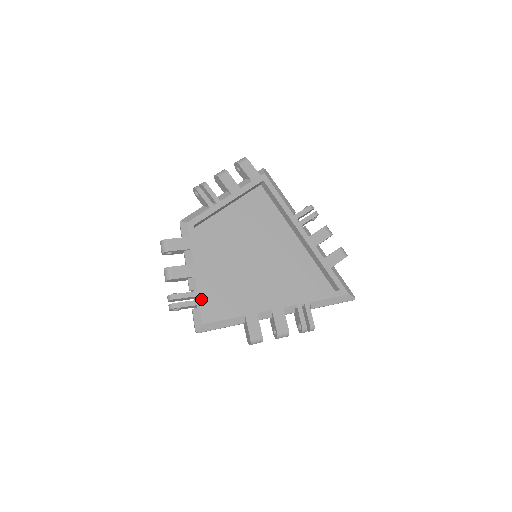
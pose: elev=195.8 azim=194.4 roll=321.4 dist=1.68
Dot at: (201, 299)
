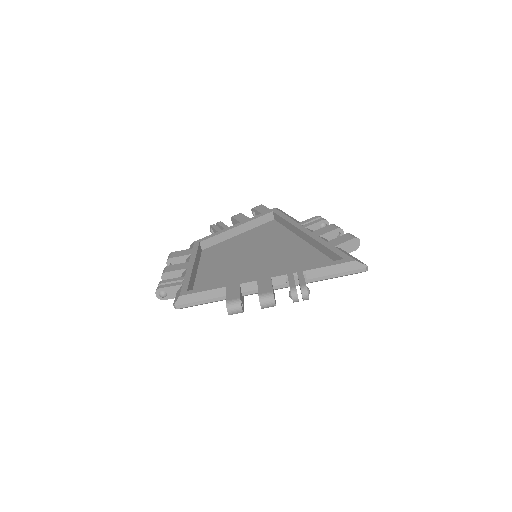
Dot at: (186, 281)
